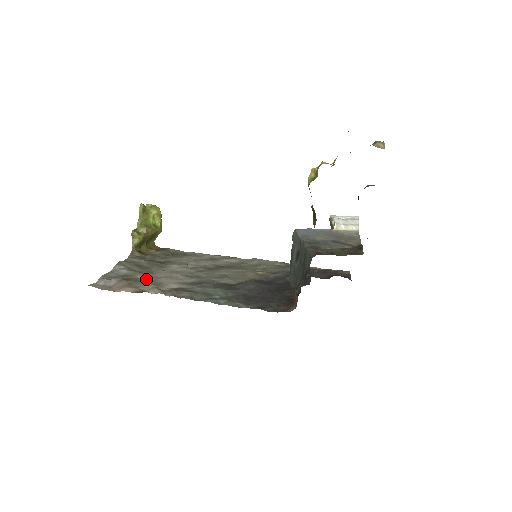
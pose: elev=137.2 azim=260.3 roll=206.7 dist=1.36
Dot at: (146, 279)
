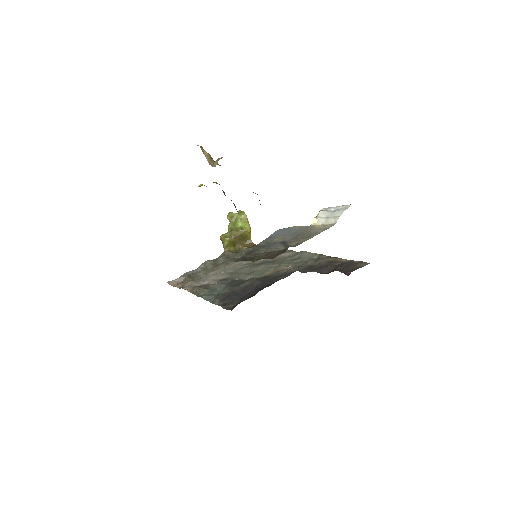
Dot at: (201, 276)
